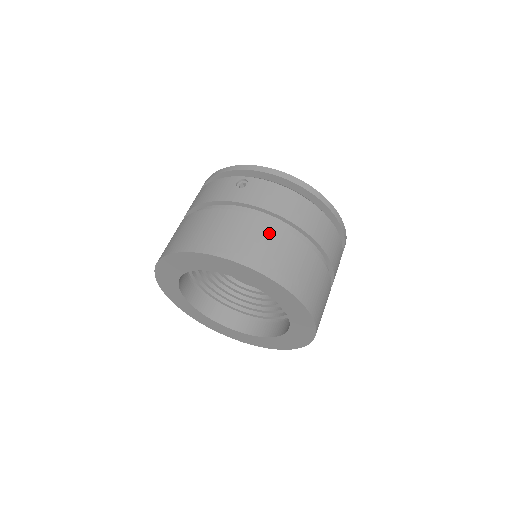
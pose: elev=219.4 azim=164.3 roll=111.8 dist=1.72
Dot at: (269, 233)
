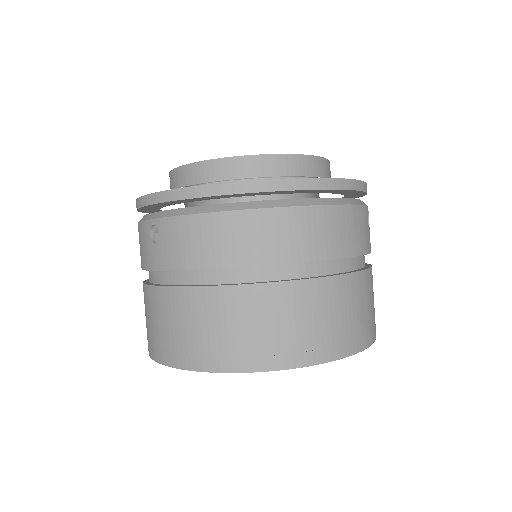
Dot at: (213, 306)
